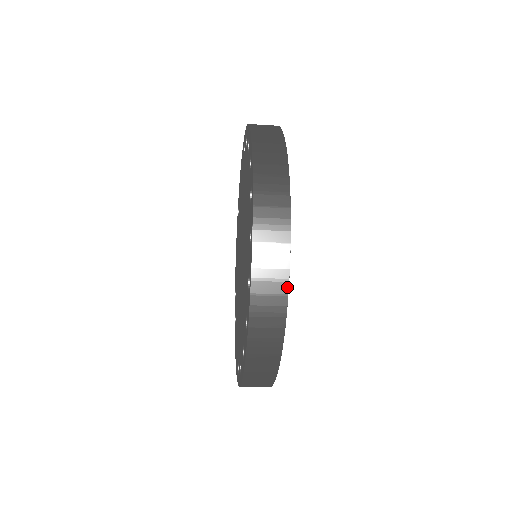
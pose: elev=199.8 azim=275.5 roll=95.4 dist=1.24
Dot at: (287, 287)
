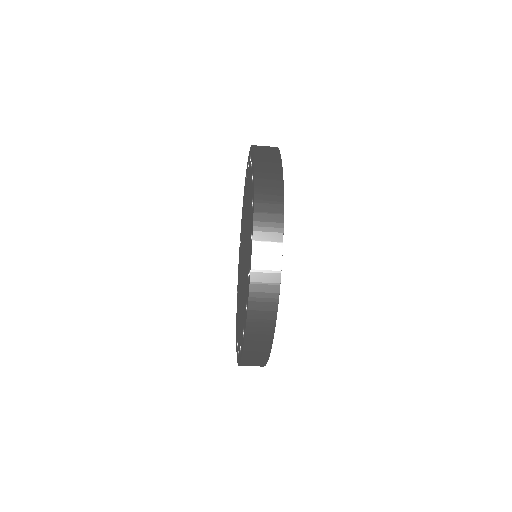
Dot at: (279, 278)
